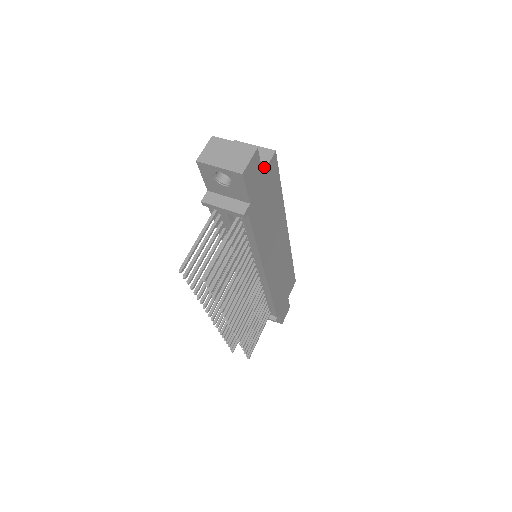
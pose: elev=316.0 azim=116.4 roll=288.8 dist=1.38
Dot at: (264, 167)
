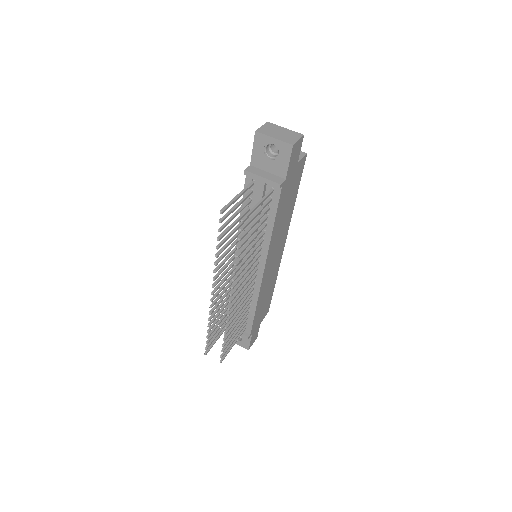
Dot at: (298, 160)
